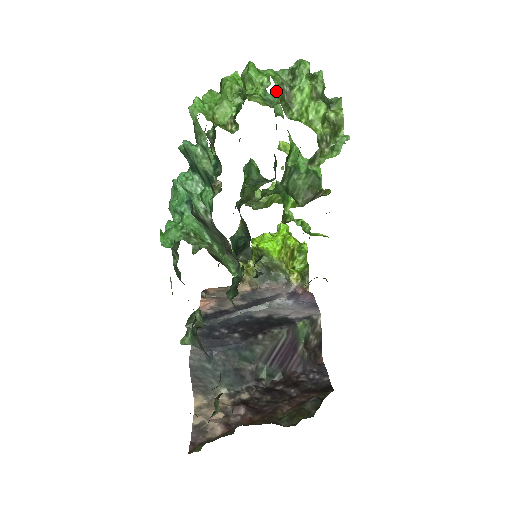
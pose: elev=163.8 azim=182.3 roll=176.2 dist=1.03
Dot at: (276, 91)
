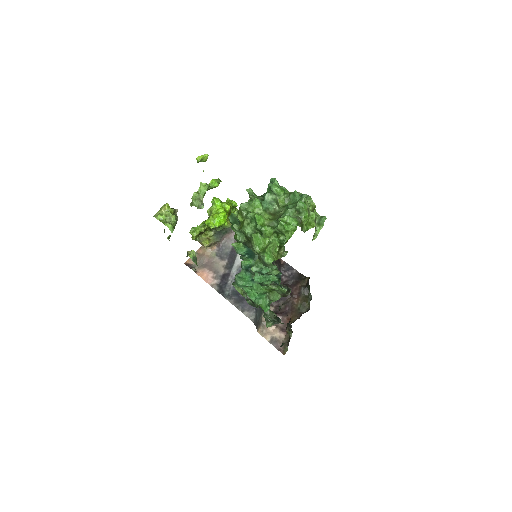
Dot at: (267, 201)
